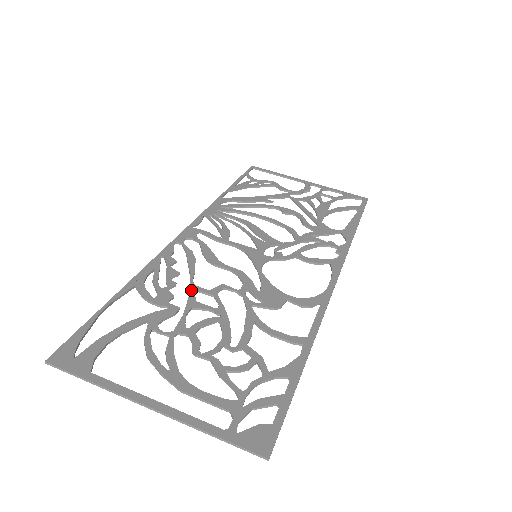
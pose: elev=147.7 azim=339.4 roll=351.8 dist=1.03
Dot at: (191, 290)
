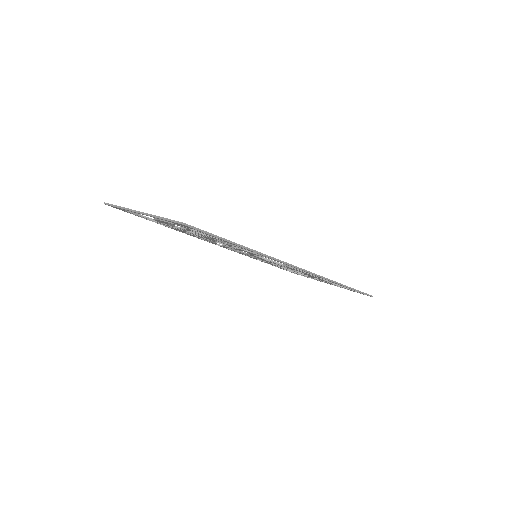
Dot at: occluded
